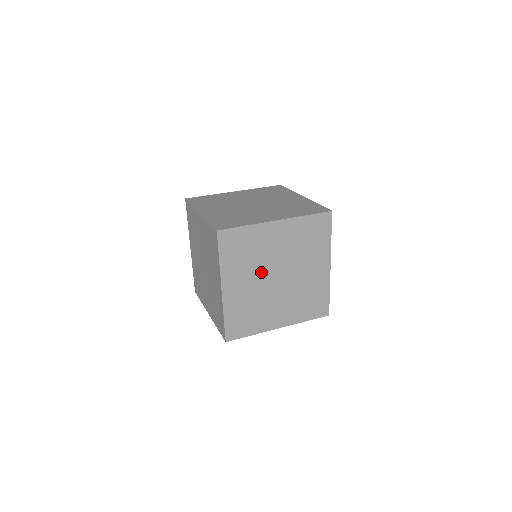
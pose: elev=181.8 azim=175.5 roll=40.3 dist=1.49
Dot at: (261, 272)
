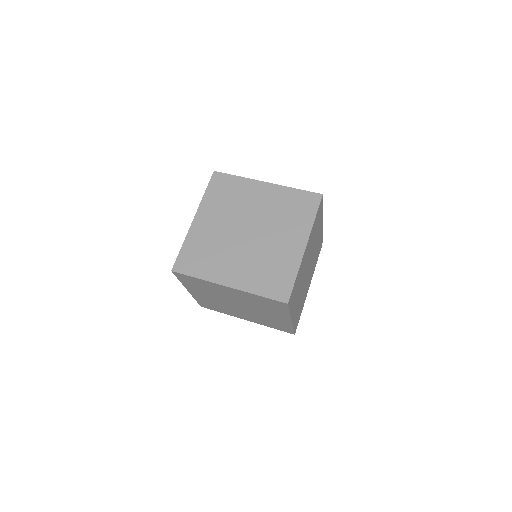
Dot at: (221, 298)
